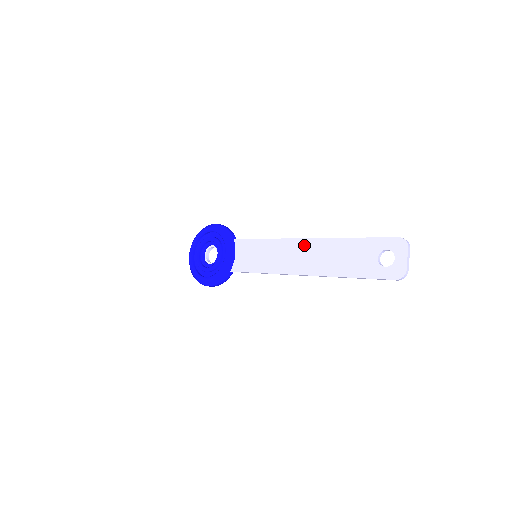
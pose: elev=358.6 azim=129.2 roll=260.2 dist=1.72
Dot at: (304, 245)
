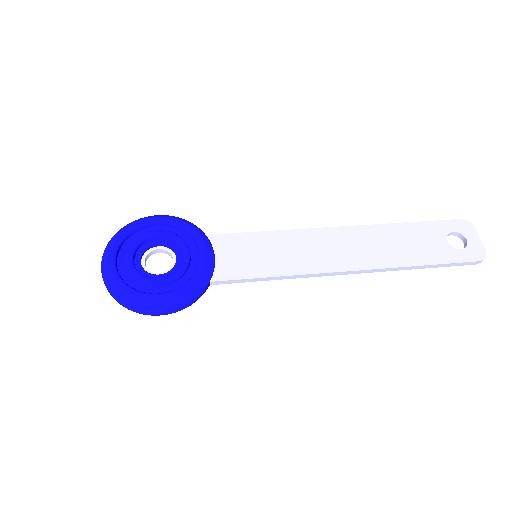
Dot at: (340, 234)
